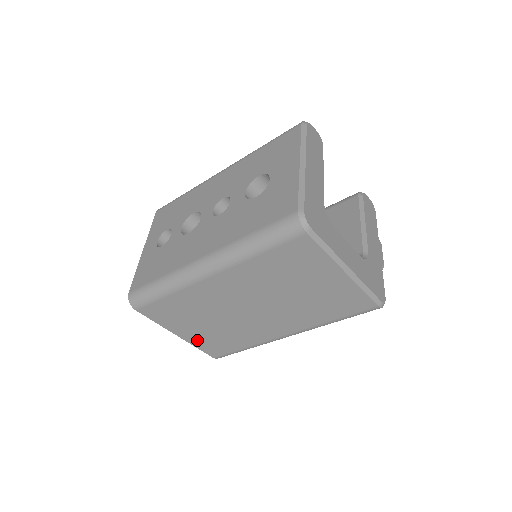
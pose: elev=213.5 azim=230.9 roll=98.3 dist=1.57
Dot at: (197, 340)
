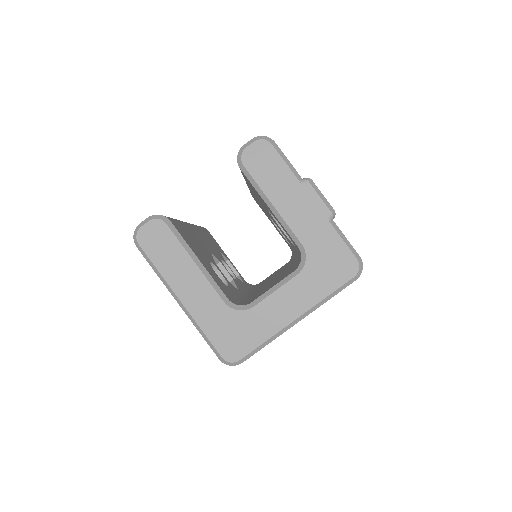
Dot at: occluded
